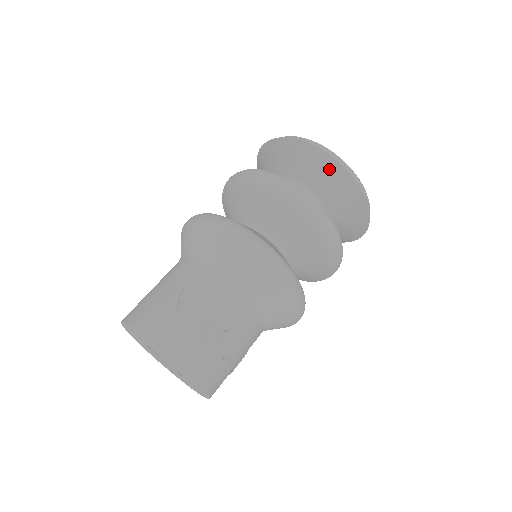
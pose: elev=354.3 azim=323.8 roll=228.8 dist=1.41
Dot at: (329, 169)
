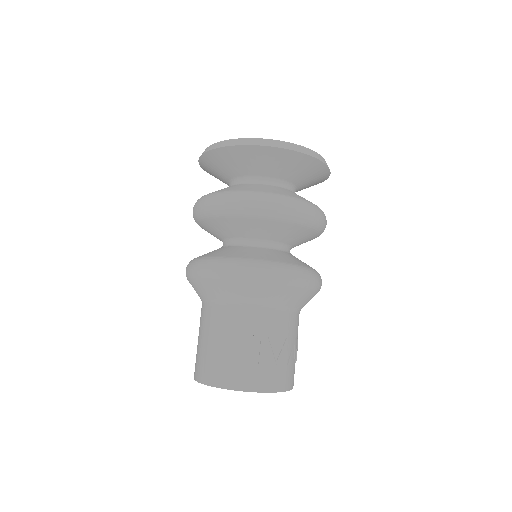
Dot at: (315, 169)
